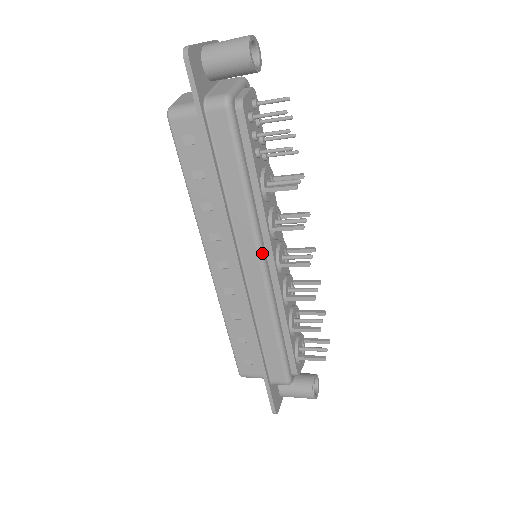
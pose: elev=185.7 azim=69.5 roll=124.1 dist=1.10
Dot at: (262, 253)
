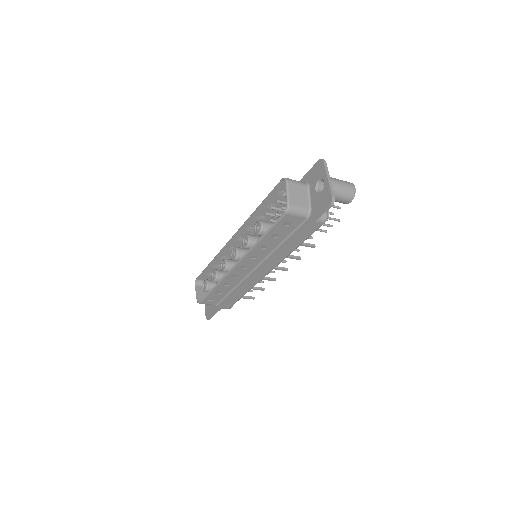
Dot at: occluded
